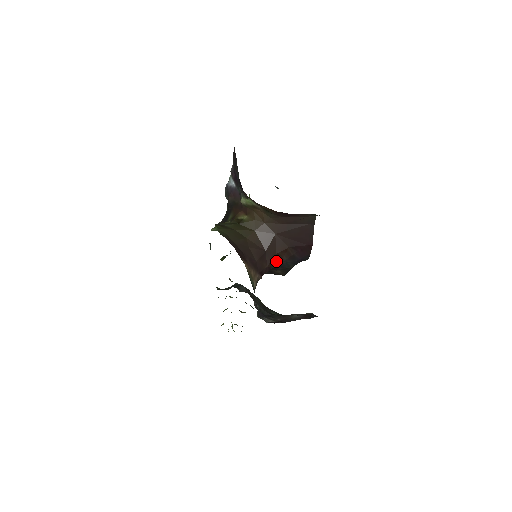
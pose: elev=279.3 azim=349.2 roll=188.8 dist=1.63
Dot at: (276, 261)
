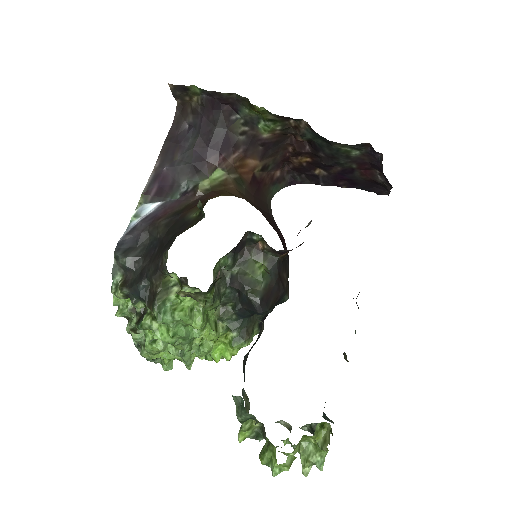
Dot at: occluded
